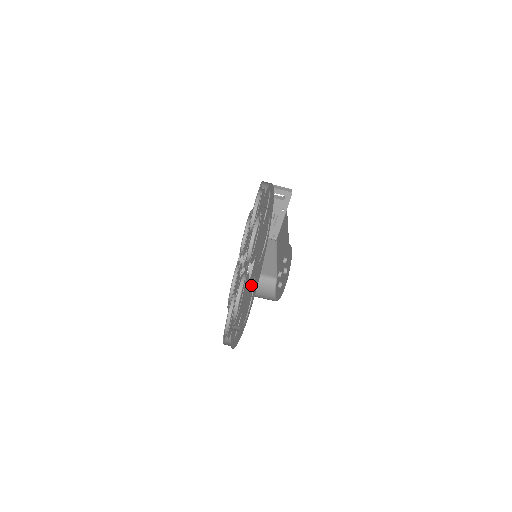
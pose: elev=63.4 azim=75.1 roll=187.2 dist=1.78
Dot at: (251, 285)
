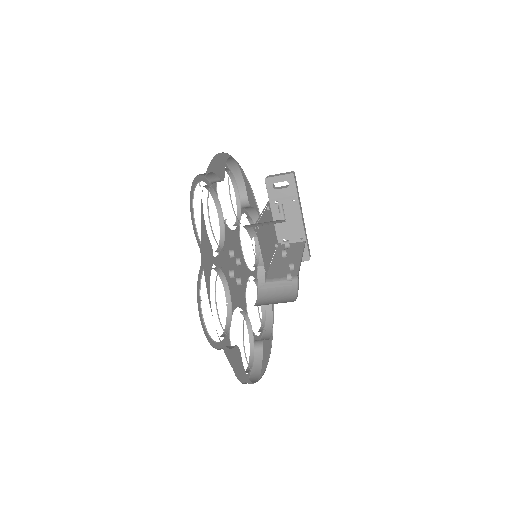
Dot at: occluded
